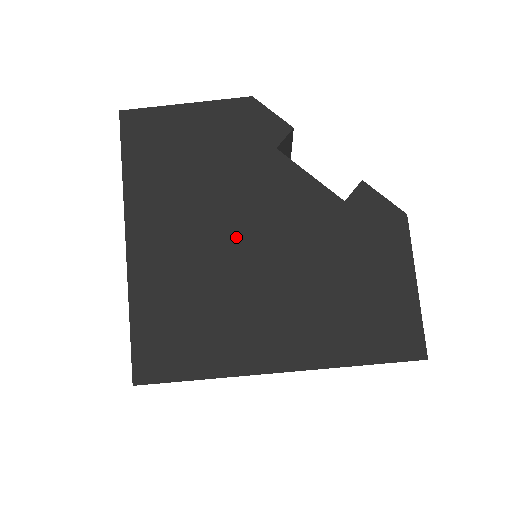
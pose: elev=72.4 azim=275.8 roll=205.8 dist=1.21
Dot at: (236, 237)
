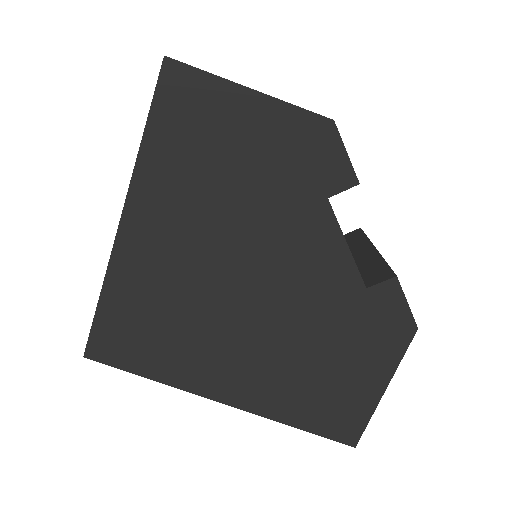
Dot at: (238, 272)
